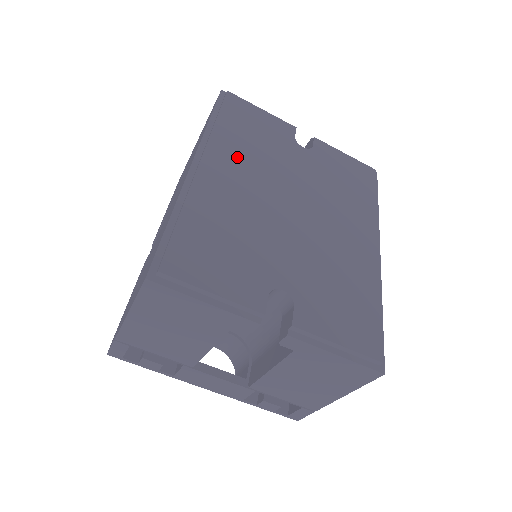
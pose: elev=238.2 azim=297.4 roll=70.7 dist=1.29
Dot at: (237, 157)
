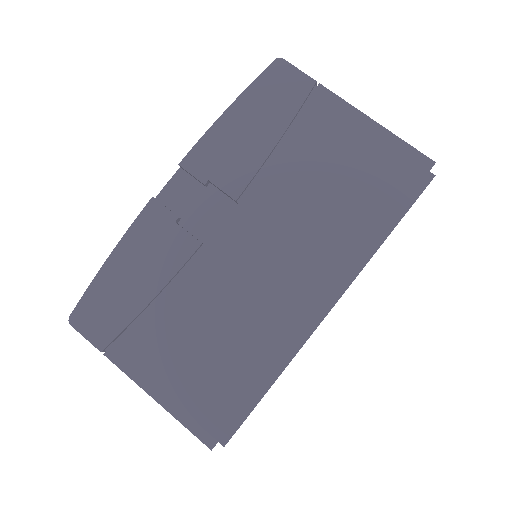
Dot at: occluded
